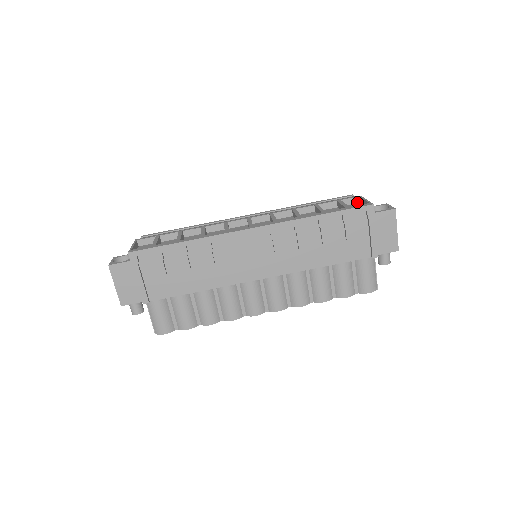
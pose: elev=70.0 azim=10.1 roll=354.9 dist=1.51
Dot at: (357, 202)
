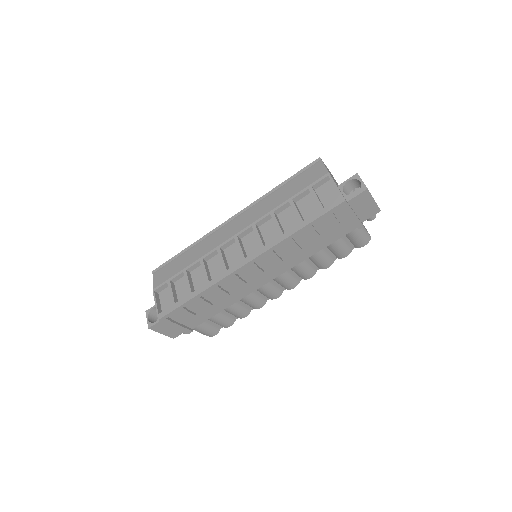
Dot at: (328, 180)
